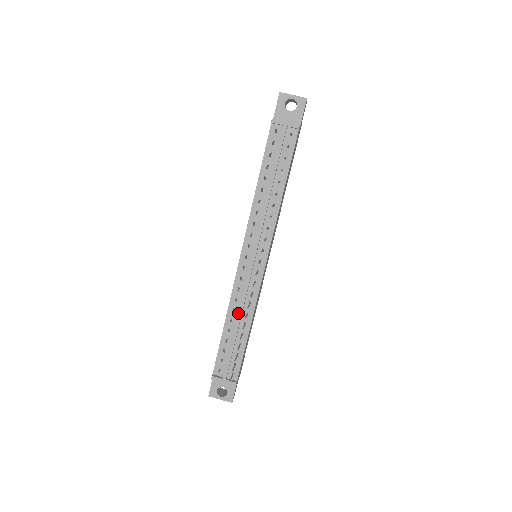
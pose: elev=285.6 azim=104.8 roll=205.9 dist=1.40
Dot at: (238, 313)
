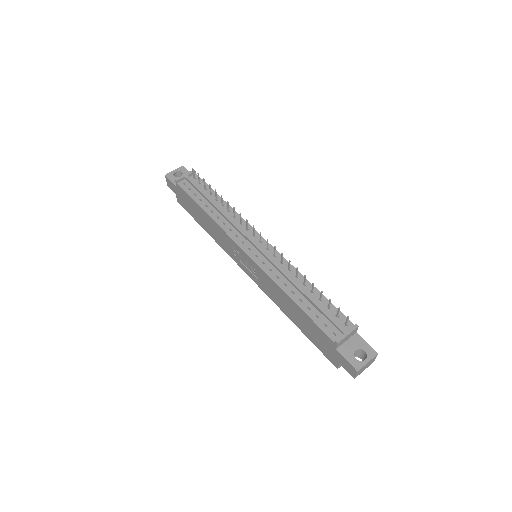
Dot at: (290, 280)
